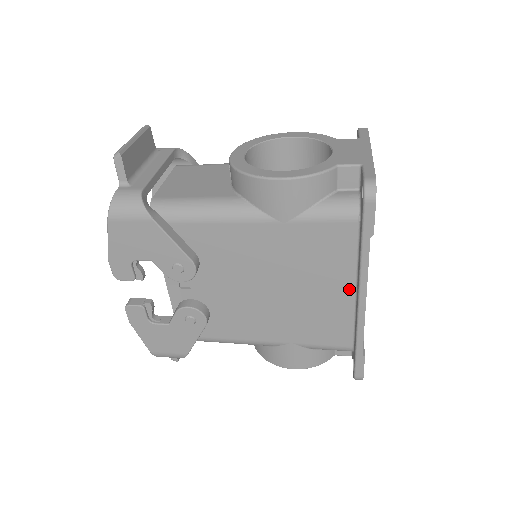
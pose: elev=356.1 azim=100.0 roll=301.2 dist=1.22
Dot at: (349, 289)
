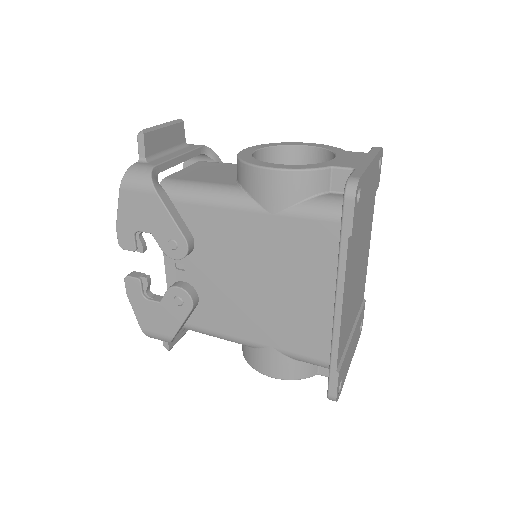
Dot at: (330, 296)
